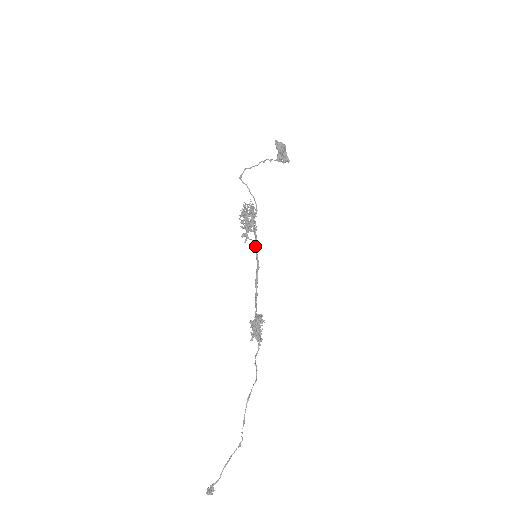
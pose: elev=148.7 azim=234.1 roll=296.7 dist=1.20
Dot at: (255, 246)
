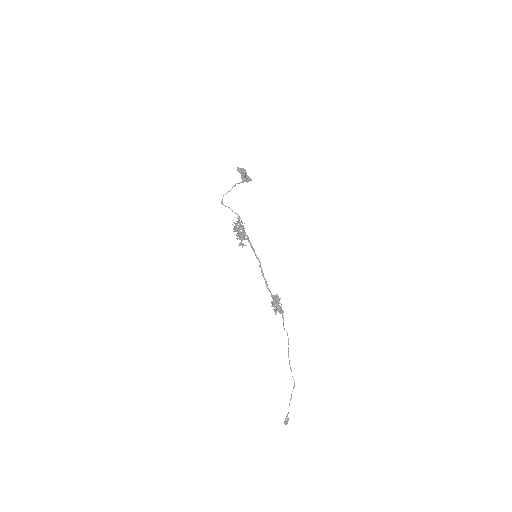
Dot at: (252, 249)
